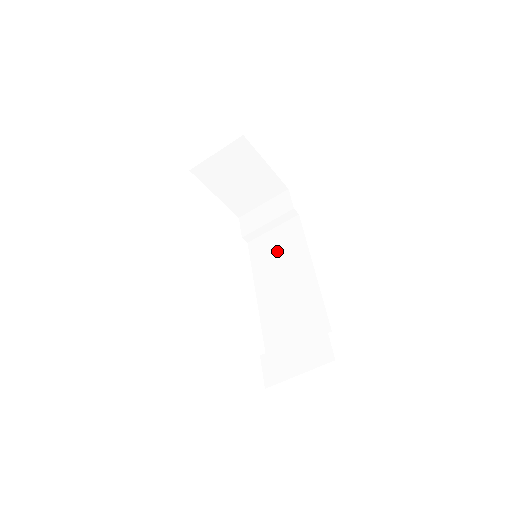
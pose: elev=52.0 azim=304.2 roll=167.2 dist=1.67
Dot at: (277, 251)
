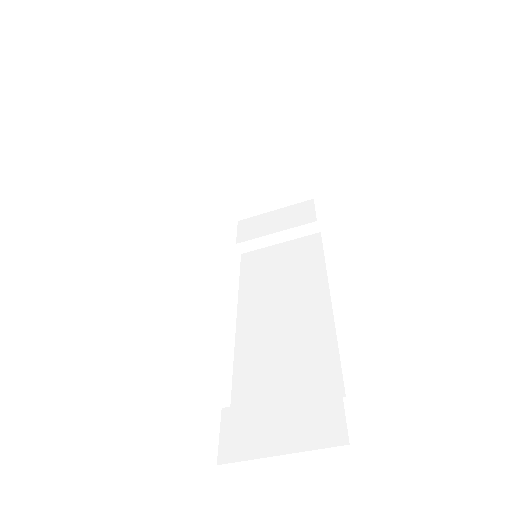
Dot at: (280, 270)
